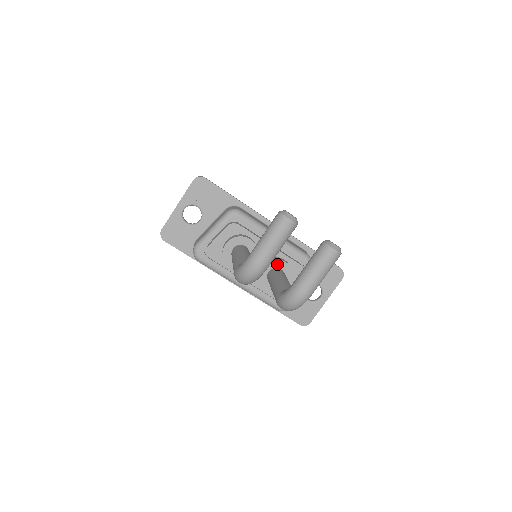
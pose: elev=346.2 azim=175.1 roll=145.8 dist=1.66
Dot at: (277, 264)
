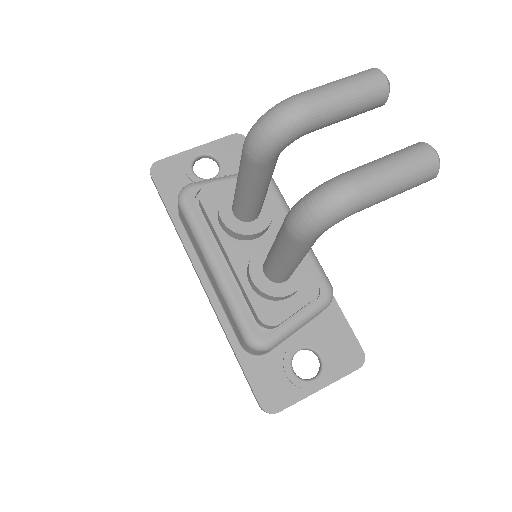
Dot at: occluded
